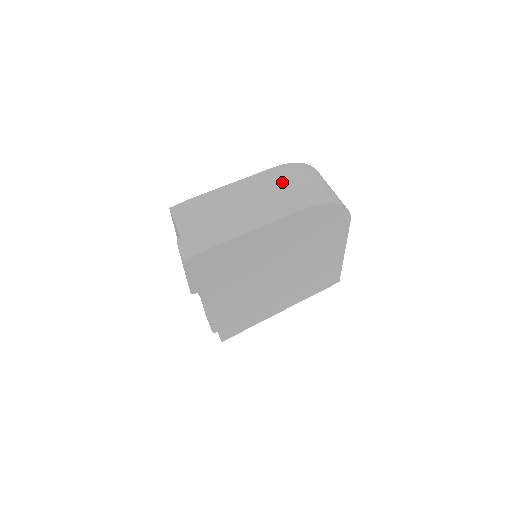
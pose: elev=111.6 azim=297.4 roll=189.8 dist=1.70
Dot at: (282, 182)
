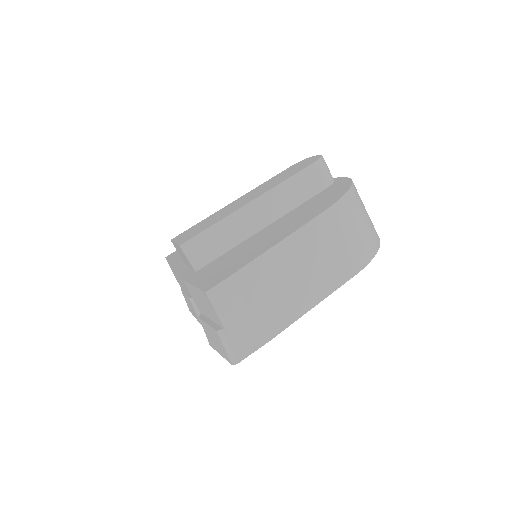
Dot at: (334, 236)
